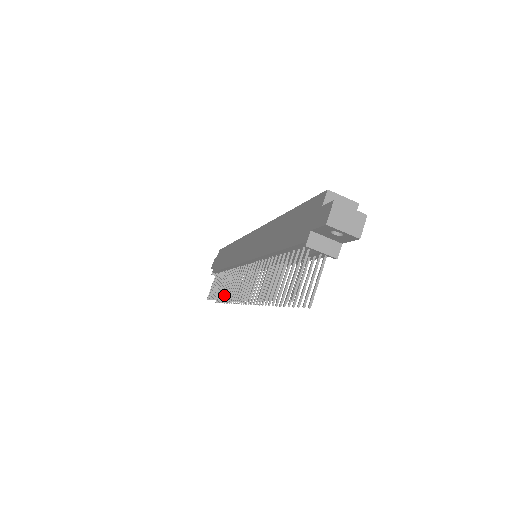
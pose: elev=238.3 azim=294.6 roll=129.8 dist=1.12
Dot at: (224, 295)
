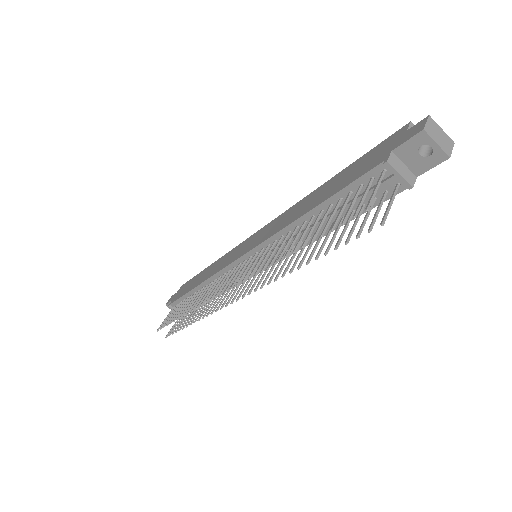
Dot at: (199, 303)
